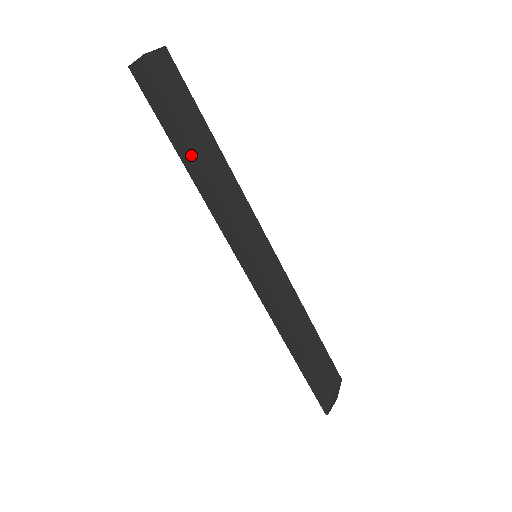
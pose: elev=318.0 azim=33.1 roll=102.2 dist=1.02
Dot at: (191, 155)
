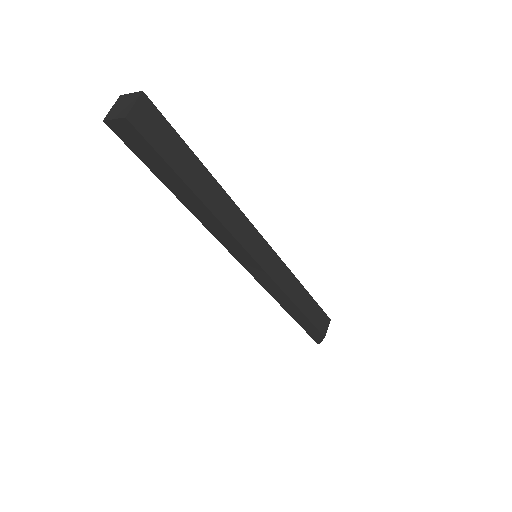
Dot at: (188, 196)
